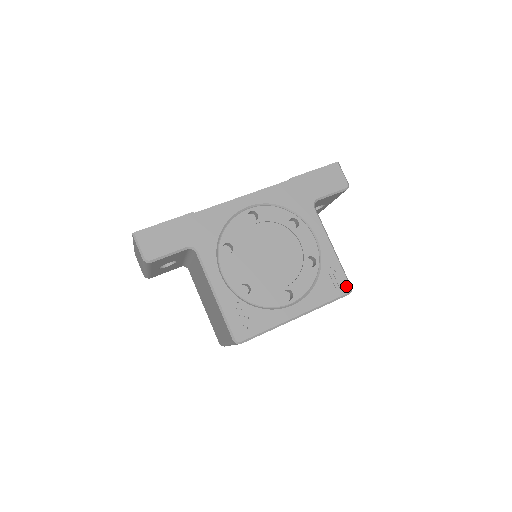
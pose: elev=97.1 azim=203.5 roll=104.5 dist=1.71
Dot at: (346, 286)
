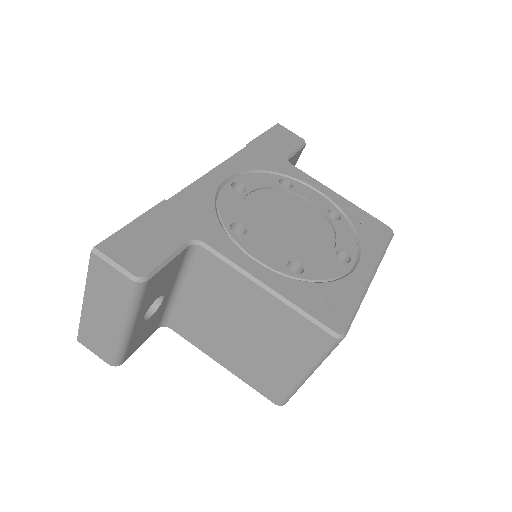
Dot at: (385, 227)
